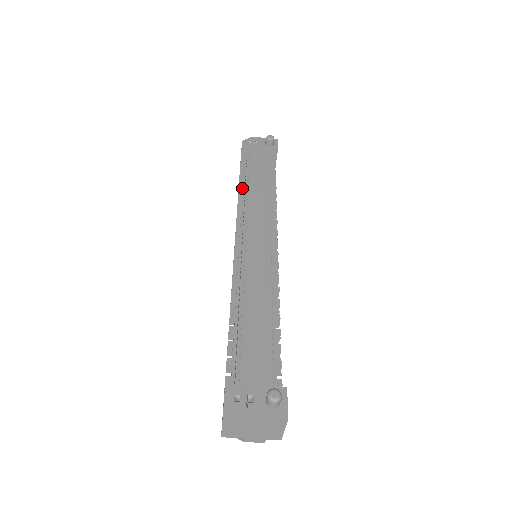
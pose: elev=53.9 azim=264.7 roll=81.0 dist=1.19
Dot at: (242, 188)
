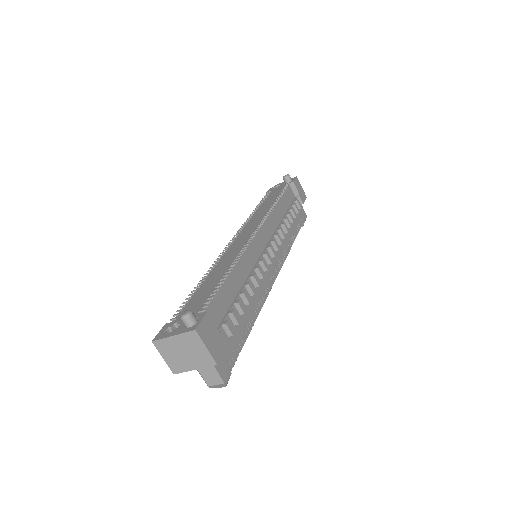
Dot at: (250, 215)
